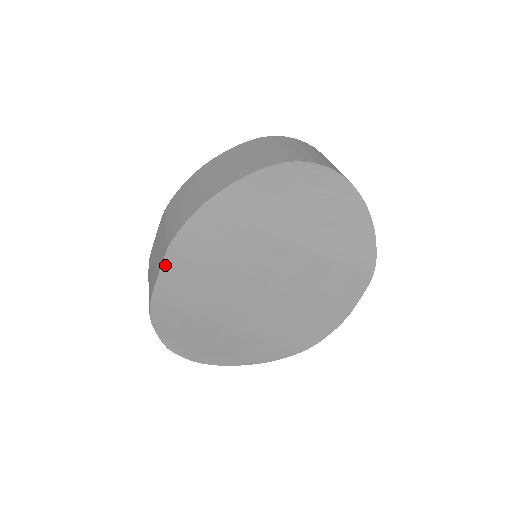
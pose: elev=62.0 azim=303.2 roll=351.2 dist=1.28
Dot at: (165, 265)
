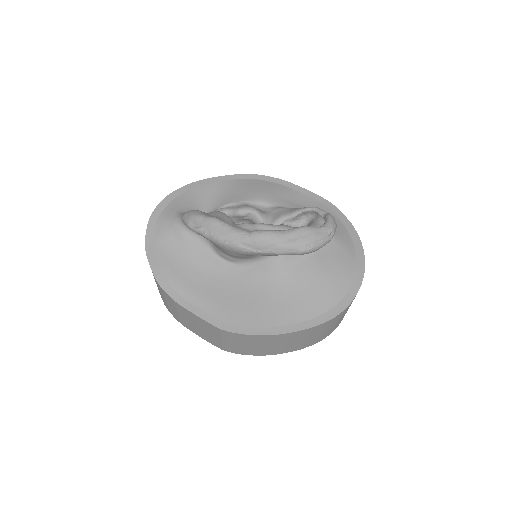
Dot at: occluded
